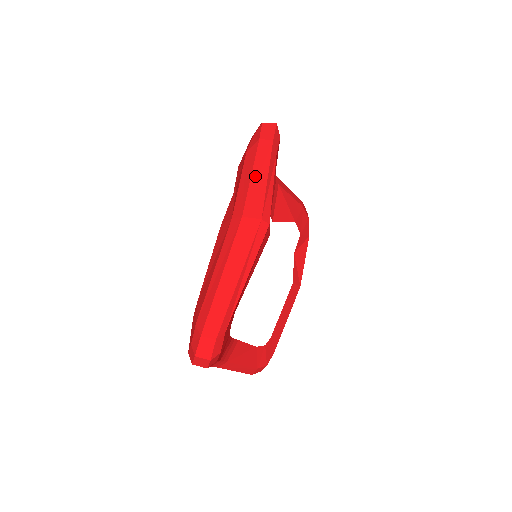
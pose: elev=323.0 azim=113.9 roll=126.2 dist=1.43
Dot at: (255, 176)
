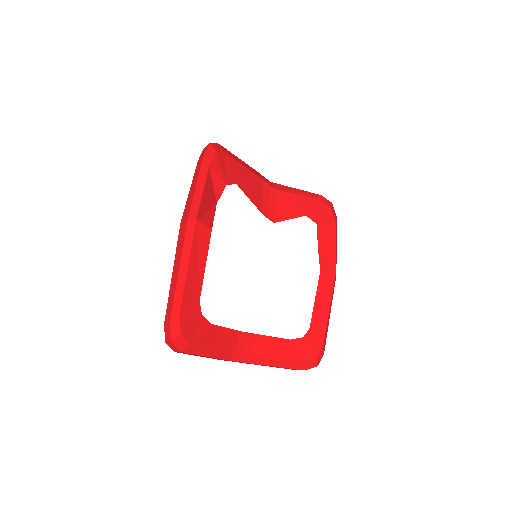
Dot at: (191, 189)
